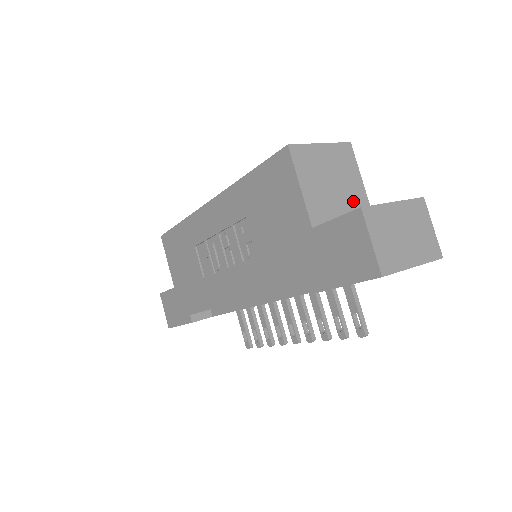
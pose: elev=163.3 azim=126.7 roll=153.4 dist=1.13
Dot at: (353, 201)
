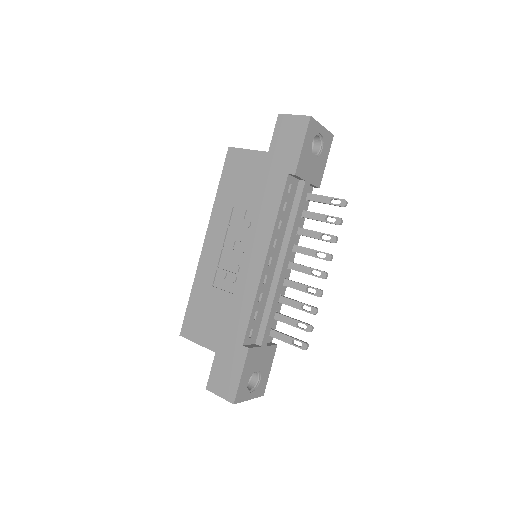
Dot at: occluded
